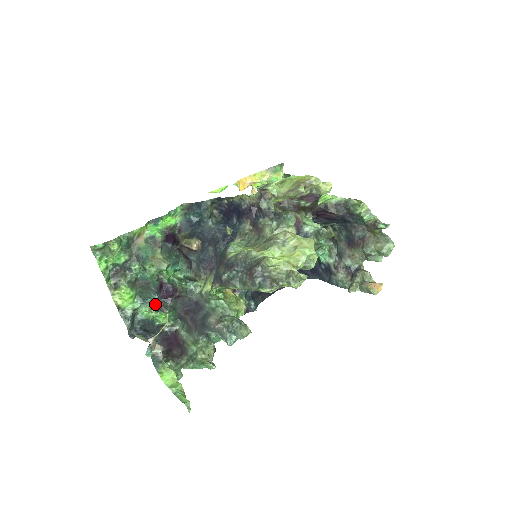
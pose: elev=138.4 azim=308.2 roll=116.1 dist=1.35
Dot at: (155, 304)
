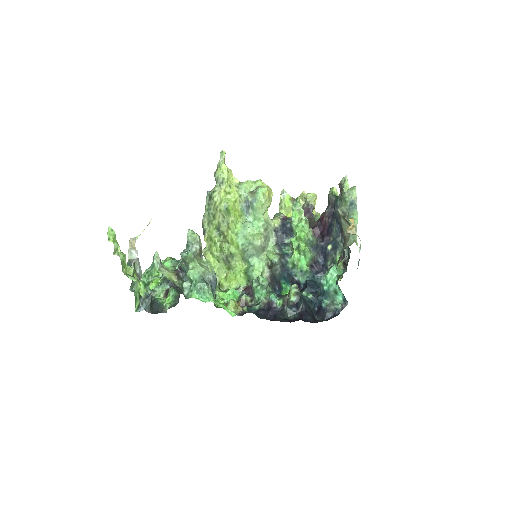
Dot at: (168, 289)
